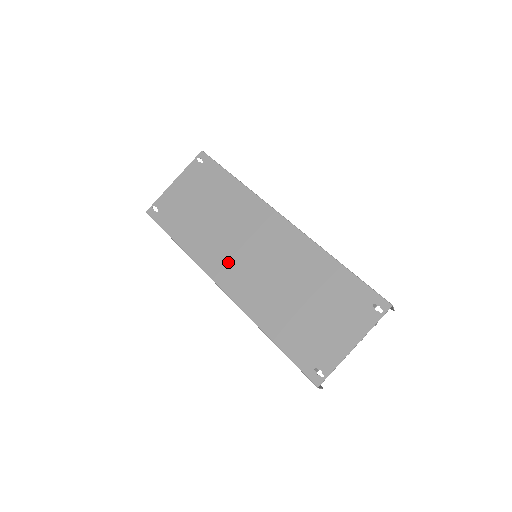
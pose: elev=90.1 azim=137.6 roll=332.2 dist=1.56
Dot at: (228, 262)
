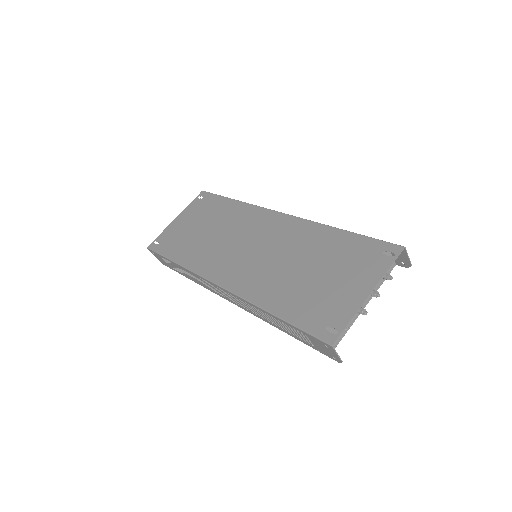
Dot at: (226, 262)
